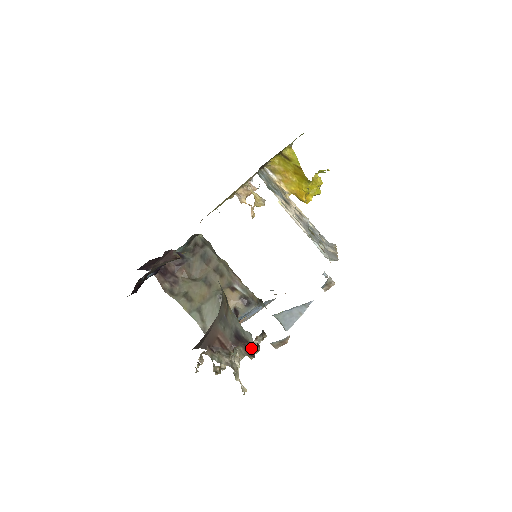
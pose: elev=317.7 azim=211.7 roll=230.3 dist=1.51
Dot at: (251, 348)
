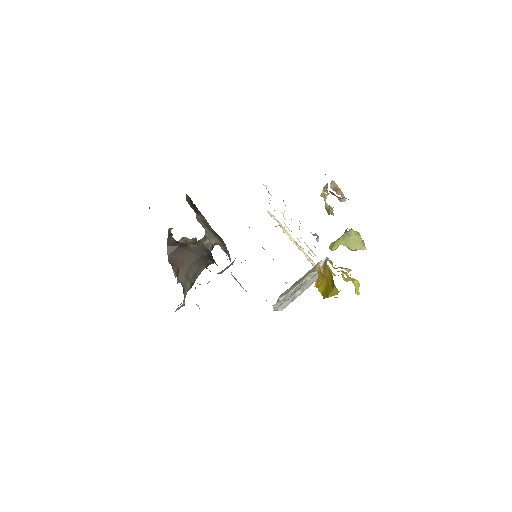
Dot at: occluded
